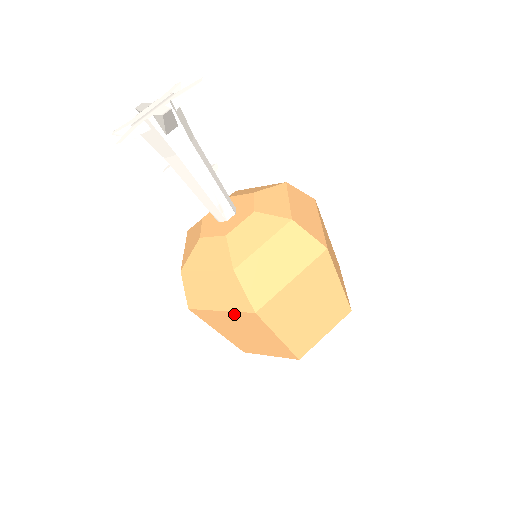
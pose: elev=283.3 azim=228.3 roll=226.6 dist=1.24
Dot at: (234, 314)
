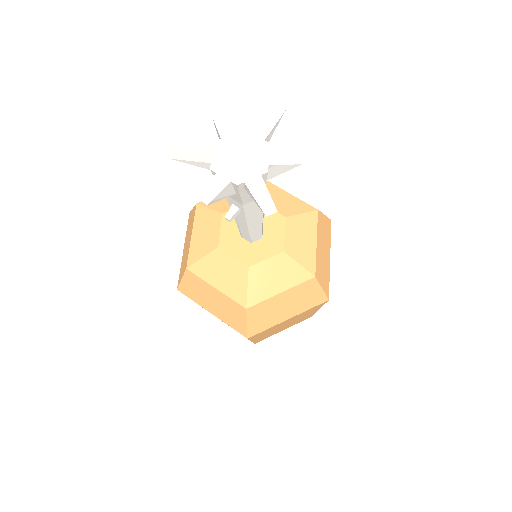
Dot at: (302, 313)
